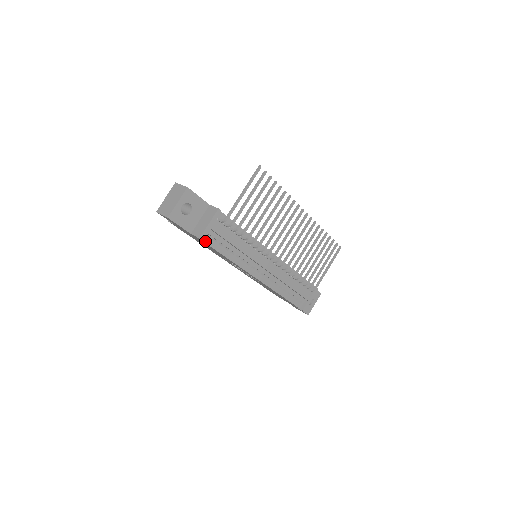
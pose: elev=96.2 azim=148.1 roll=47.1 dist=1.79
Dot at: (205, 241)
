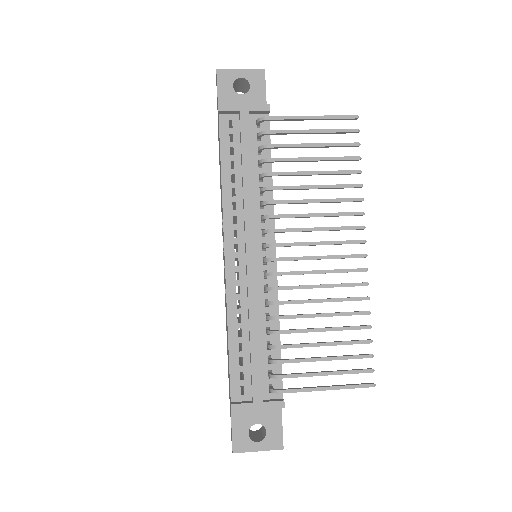
Dot at: (221, 124)
